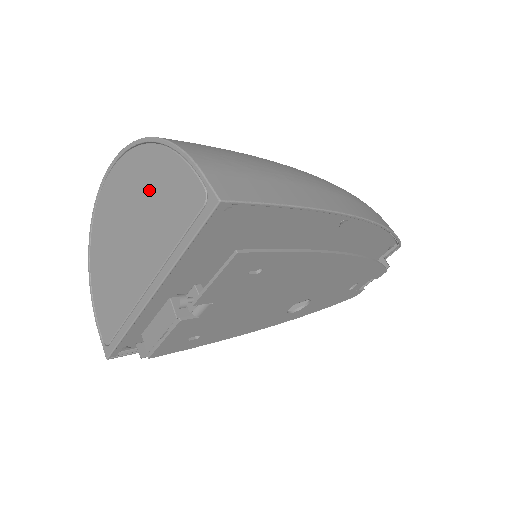
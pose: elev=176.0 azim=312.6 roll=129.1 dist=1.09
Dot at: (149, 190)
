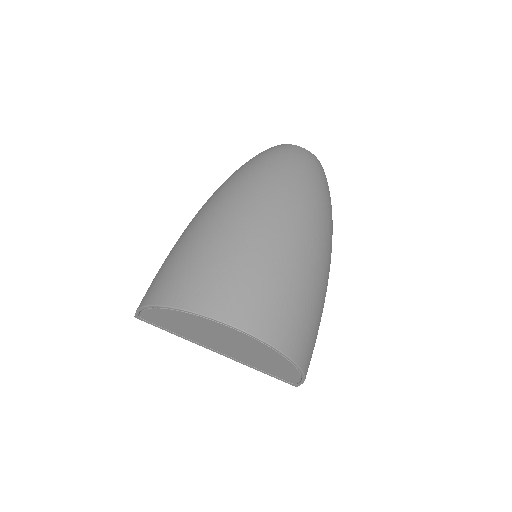
Dot at: (267, 360)
